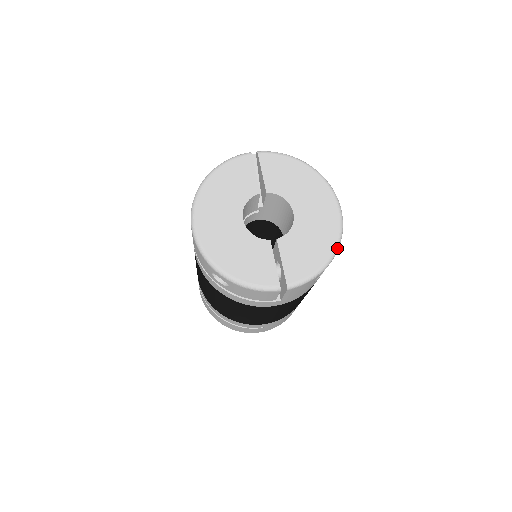
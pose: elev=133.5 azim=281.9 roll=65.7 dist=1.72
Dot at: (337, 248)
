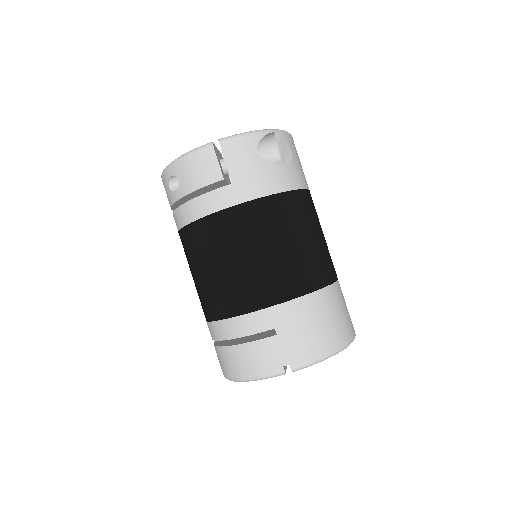
Dot at: occluded
